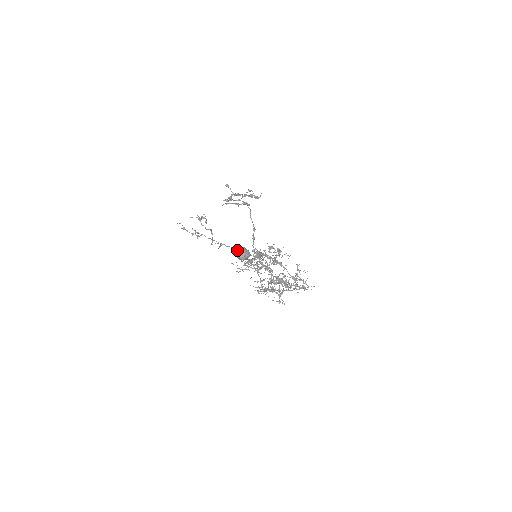
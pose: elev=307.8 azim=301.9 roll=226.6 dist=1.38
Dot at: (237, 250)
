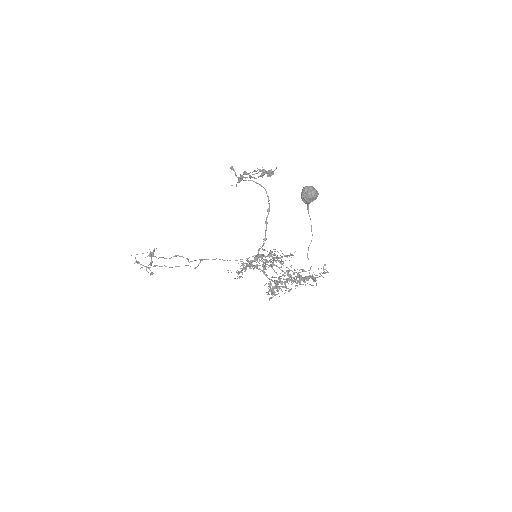
Dot at: (308, 187)
